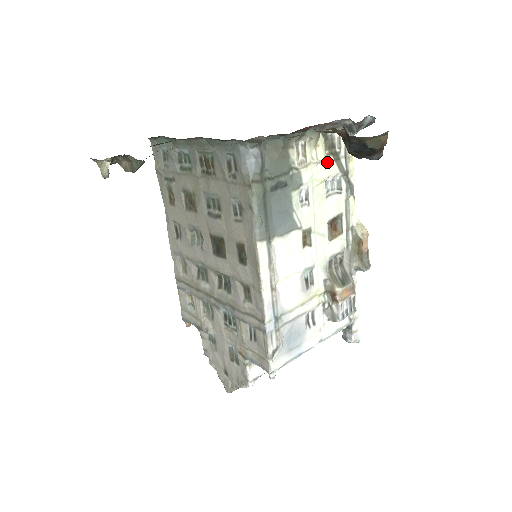
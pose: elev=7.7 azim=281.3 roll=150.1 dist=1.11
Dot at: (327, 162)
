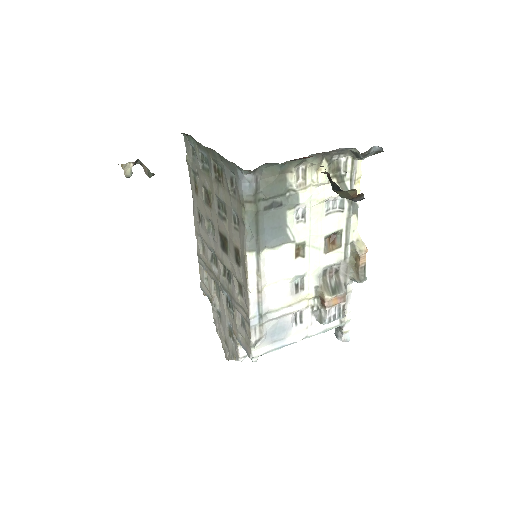
Dot at: (329, 184)
